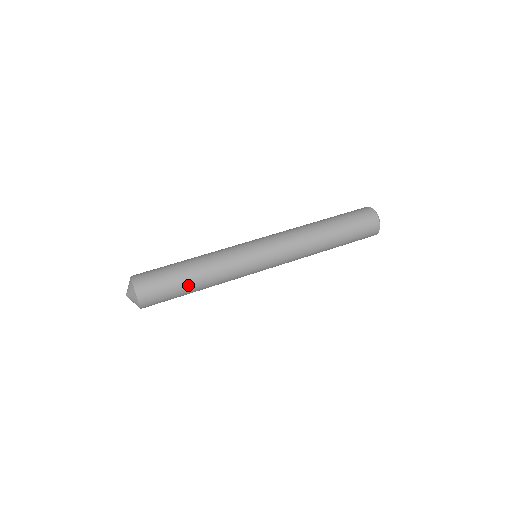
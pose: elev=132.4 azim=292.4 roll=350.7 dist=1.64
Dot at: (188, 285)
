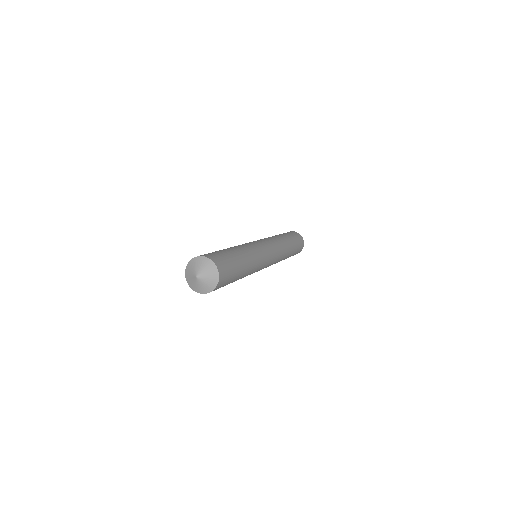
Dot at: (241, 261)
